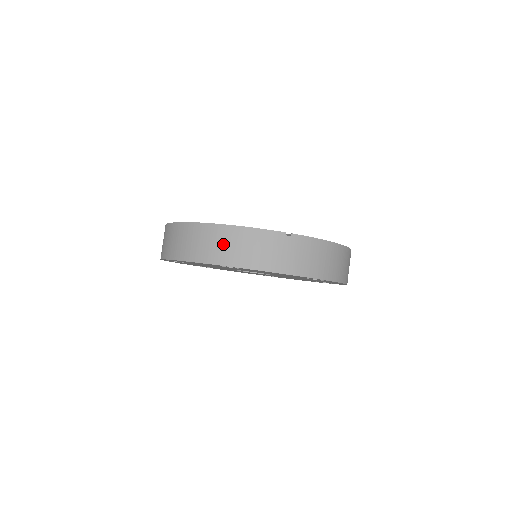
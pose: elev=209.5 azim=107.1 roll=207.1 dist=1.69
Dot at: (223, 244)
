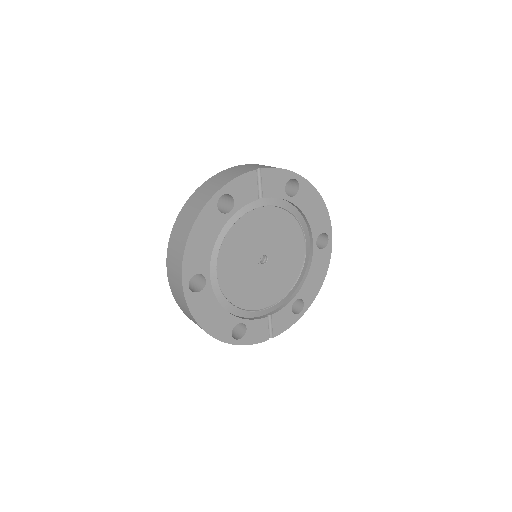
Dot at: occluded
